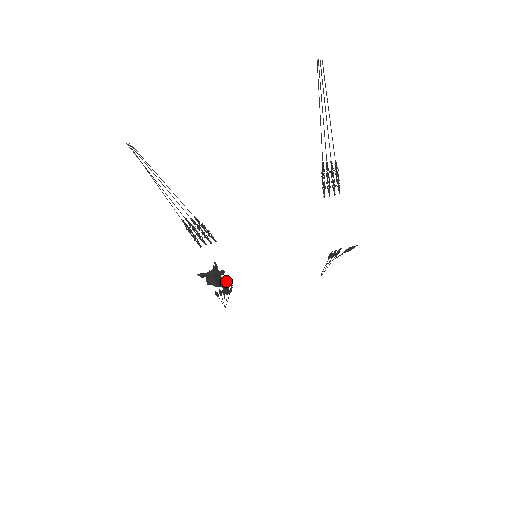
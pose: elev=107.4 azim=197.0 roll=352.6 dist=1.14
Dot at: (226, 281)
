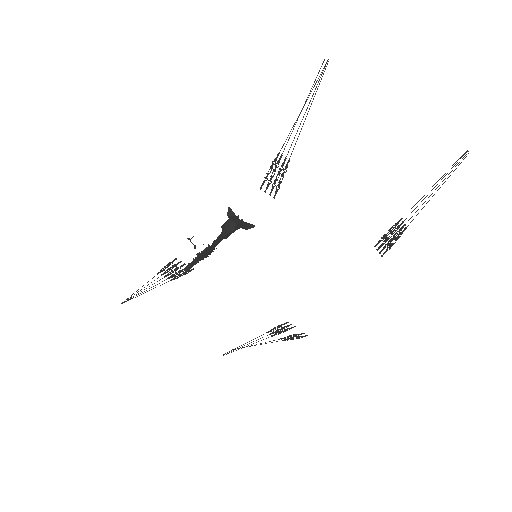
Dot at: (213, 251)
